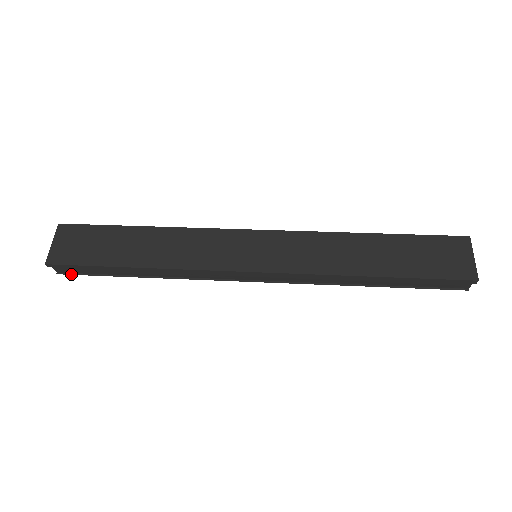
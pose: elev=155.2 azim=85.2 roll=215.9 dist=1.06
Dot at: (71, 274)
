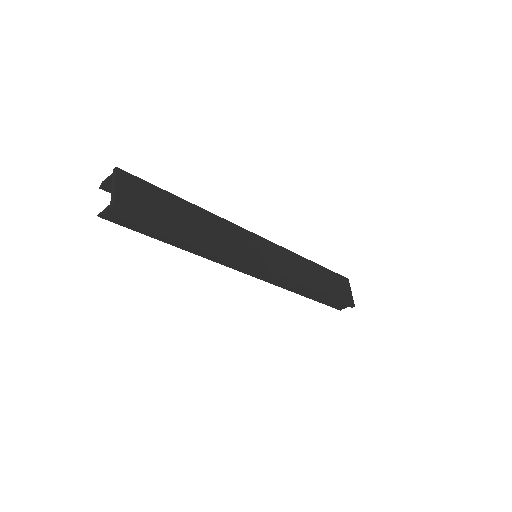
Dot at: (115, 222)
